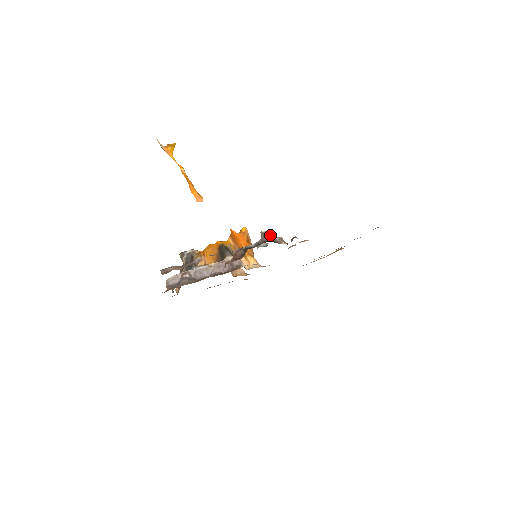
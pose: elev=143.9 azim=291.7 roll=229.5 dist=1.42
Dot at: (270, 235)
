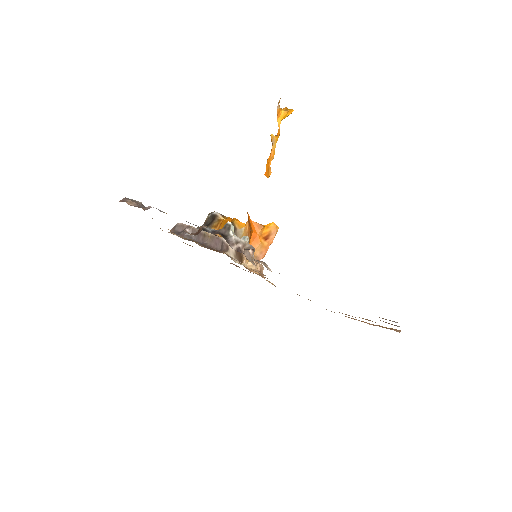
Dot at: (230, 231)
